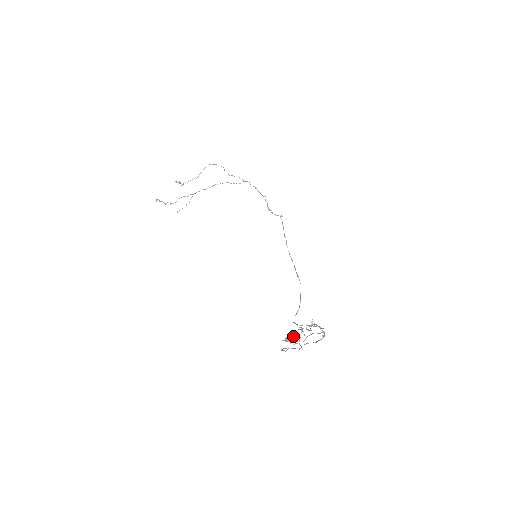
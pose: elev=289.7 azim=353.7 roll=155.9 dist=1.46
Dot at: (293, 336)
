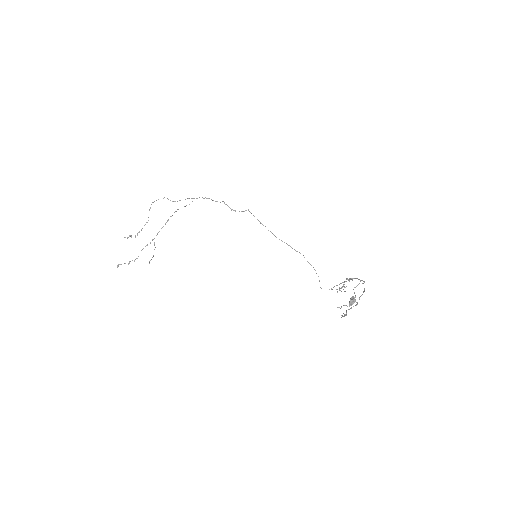
Dot at: (354, 298)
